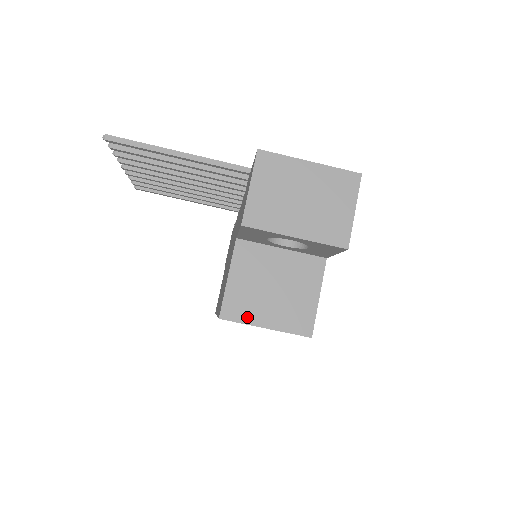
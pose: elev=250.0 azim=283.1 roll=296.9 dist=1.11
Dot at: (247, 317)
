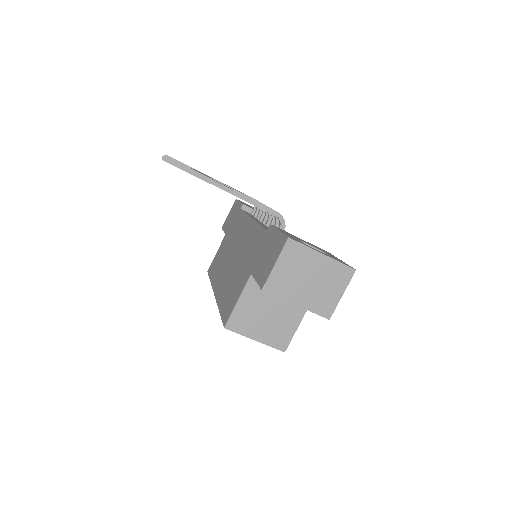
Dot at: (244, 331)
